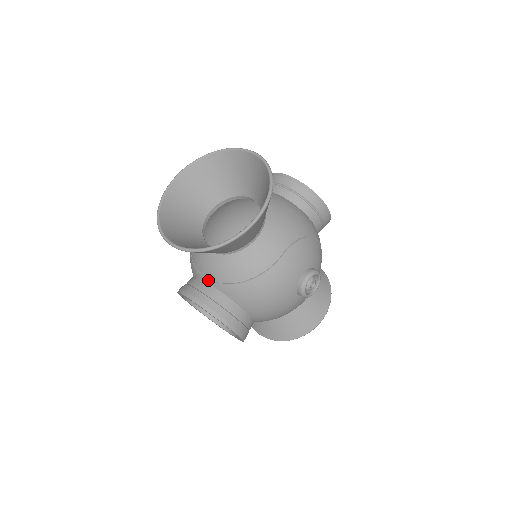
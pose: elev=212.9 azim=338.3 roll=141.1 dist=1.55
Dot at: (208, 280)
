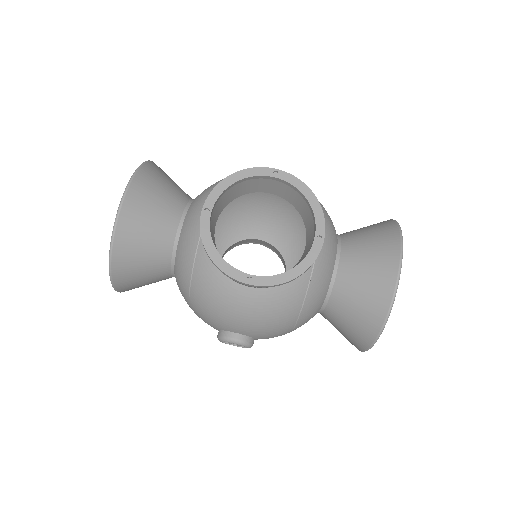
Dot at: occluded
